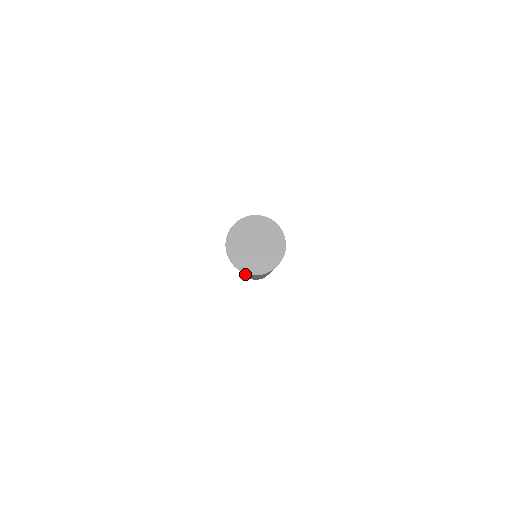
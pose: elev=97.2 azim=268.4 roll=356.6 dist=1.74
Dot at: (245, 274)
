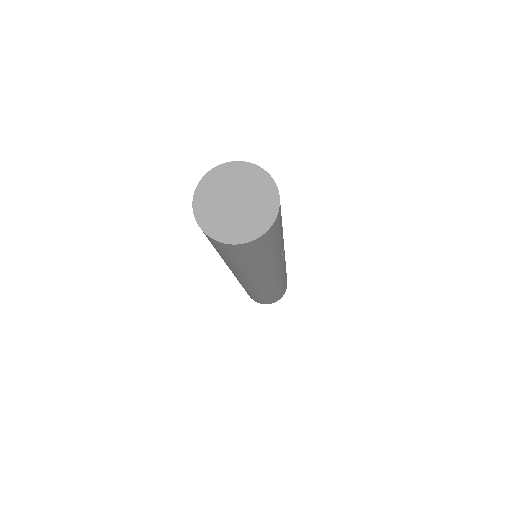
Dot at: (265, 258)
